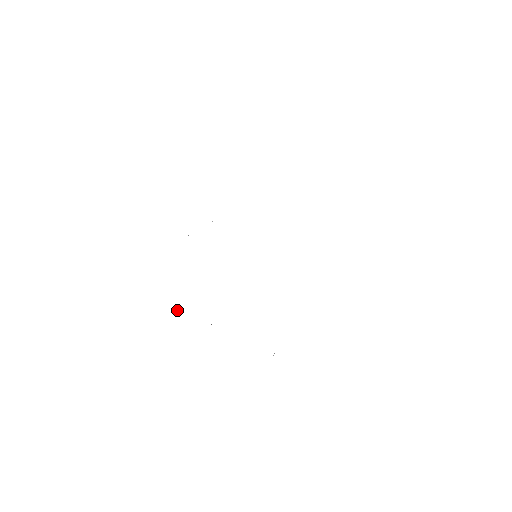
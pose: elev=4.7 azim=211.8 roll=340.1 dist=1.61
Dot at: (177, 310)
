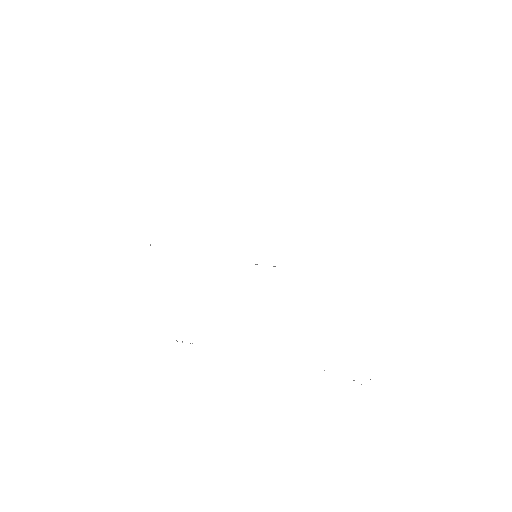
Dot at: (177, 341)
